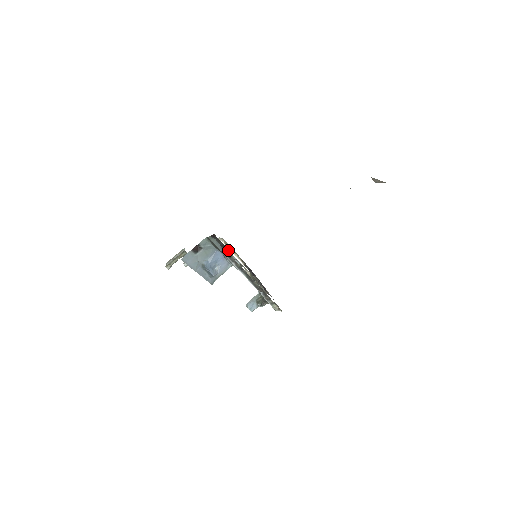
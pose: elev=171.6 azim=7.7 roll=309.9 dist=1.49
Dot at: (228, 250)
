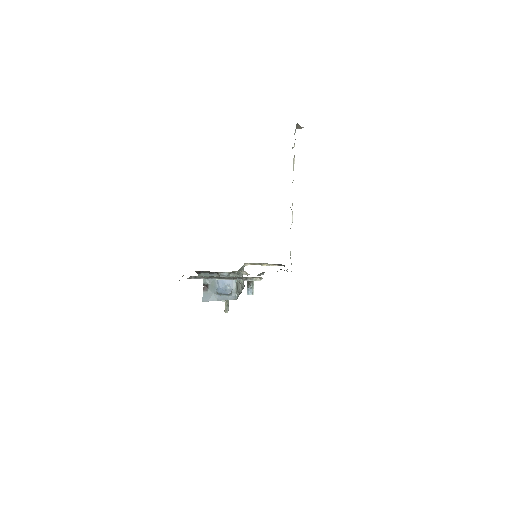
Dot at: (215, 272)
